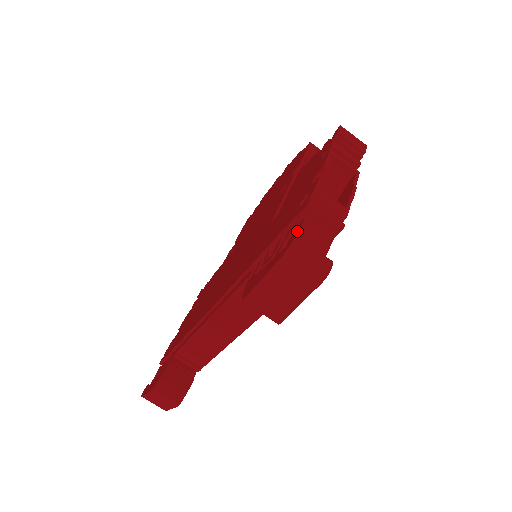
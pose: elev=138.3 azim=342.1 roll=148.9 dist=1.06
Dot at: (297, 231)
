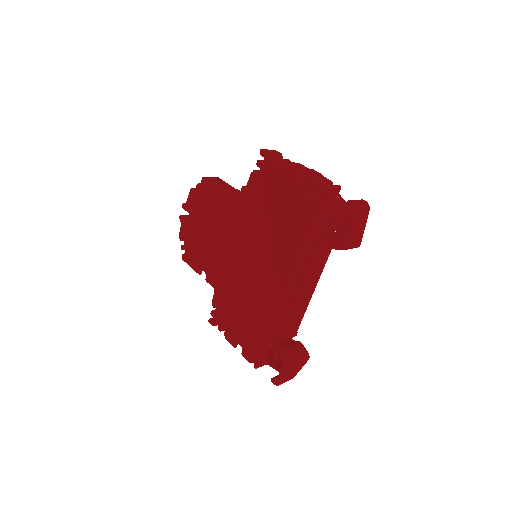
Dot at: (334, 202)
